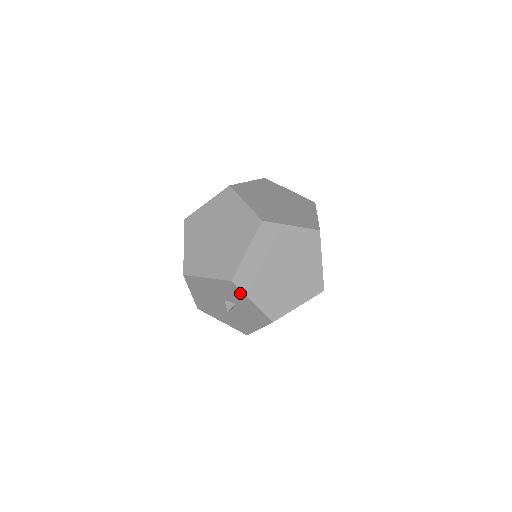
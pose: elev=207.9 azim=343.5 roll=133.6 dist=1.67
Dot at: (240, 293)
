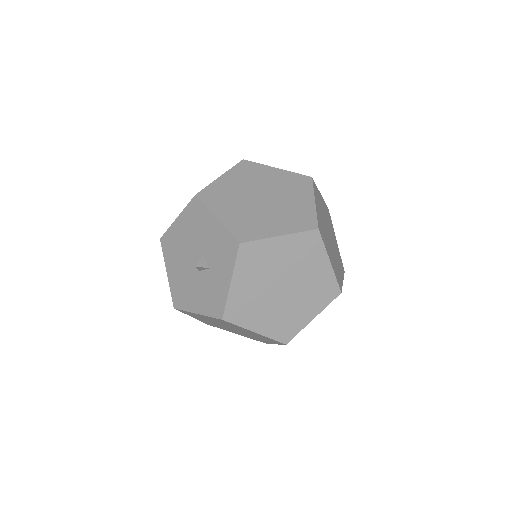
Dot at: (231, 262)
